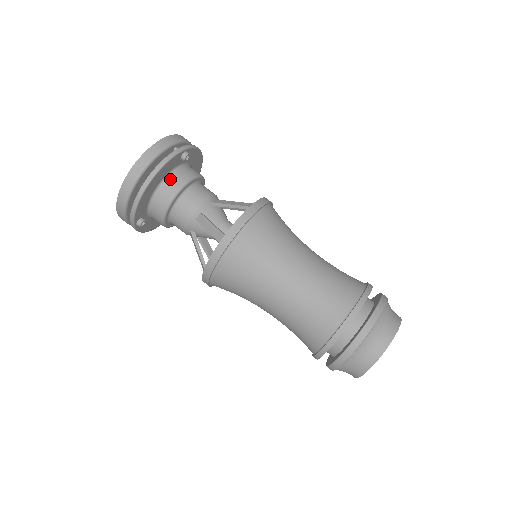
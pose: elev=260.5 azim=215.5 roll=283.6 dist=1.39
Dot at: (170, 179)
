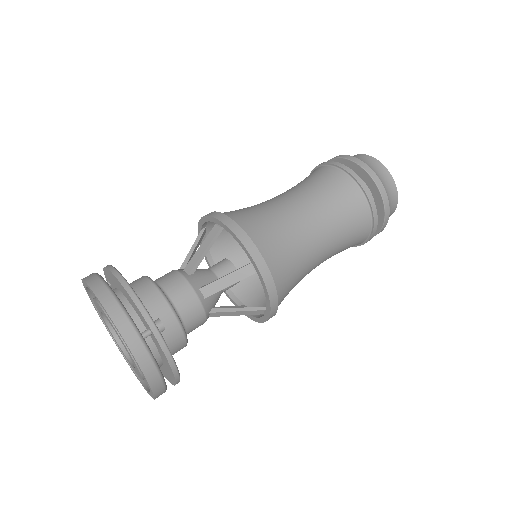
Dot at: (169, 345)
